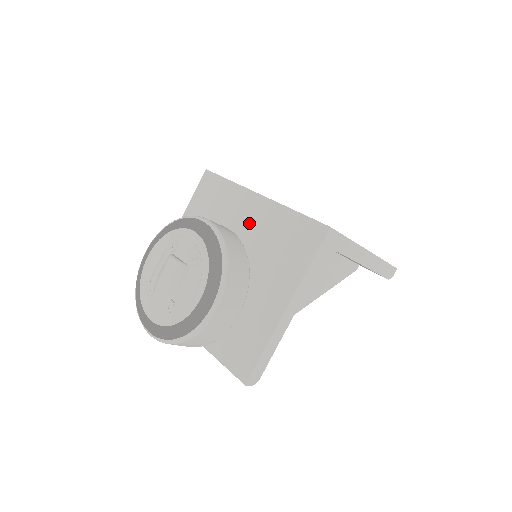
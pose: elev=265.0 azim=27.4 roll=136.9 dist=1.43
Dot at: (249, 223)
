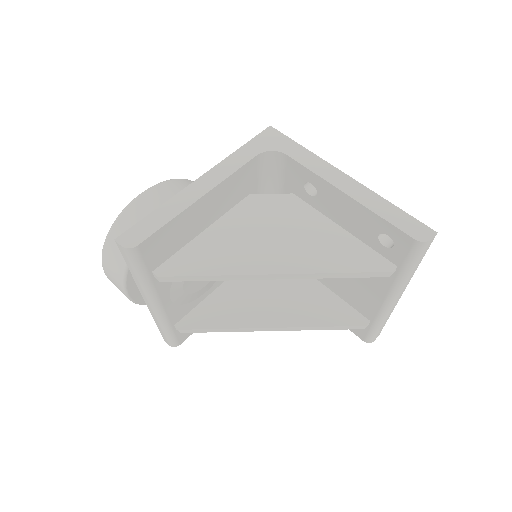
Dot at: occluded
